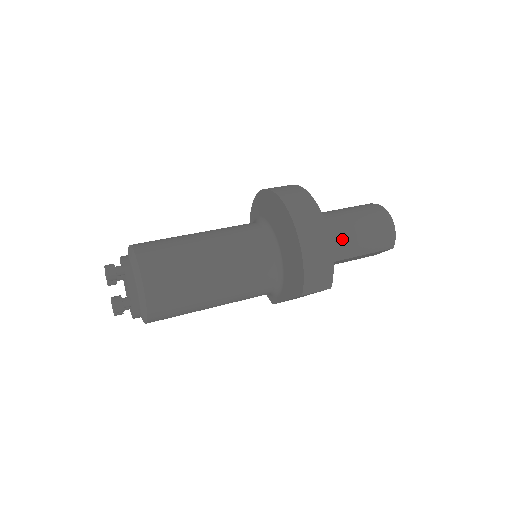
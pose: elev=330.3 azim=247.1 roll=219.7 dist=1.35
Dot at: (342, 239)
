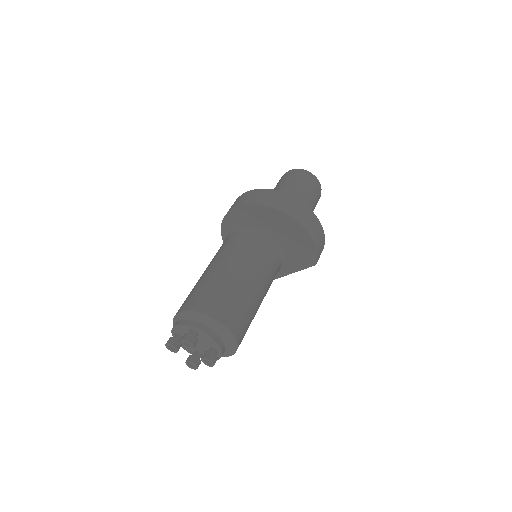
Dot at: occluded
